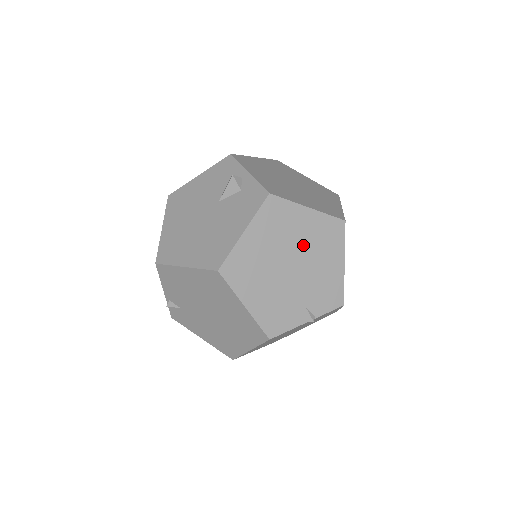
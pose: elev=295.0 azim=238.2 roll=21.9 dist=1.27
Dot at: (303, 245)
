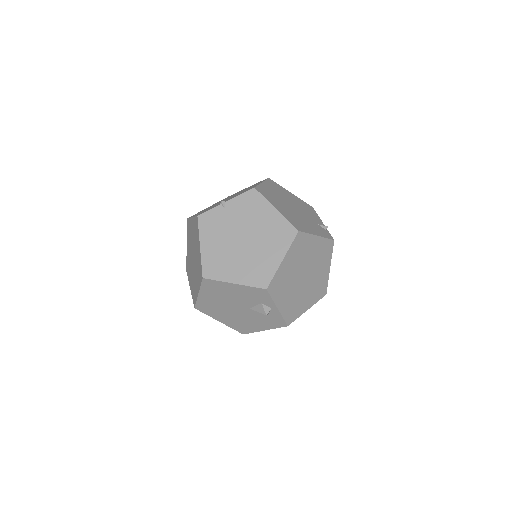
Dot at: occluded
